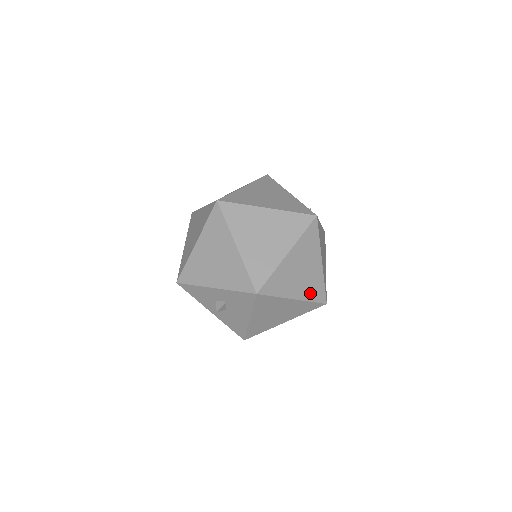
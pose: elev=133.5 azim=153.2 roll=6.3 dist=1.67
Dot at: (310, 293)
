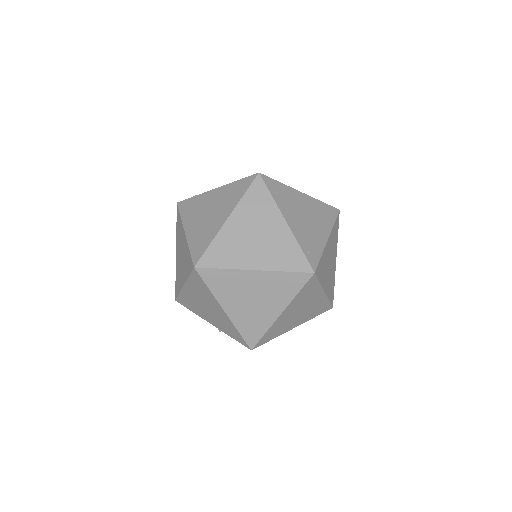
Dot at: (312, 314)
